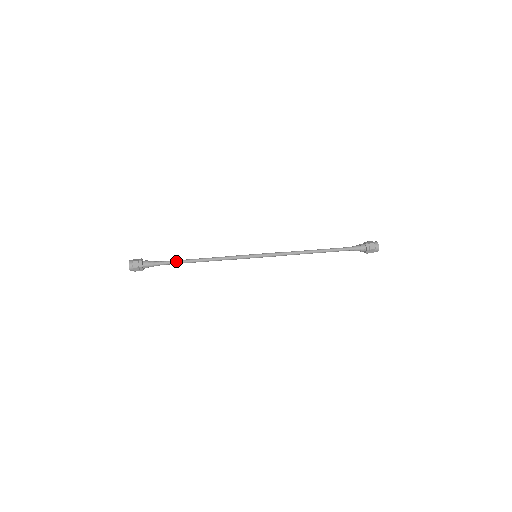
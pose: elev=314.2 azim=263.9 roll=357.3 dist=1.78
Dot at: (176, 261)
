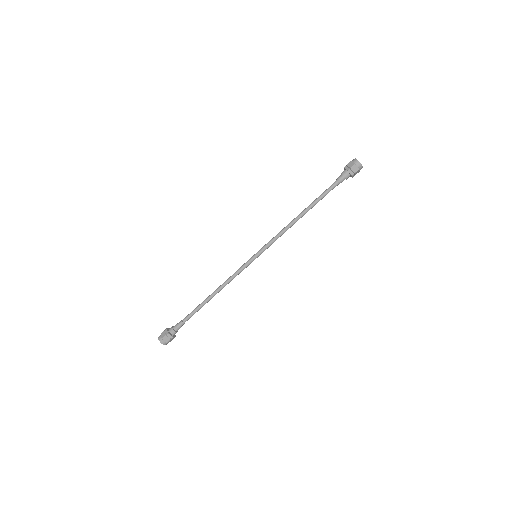
Dot at: (195, 311)
